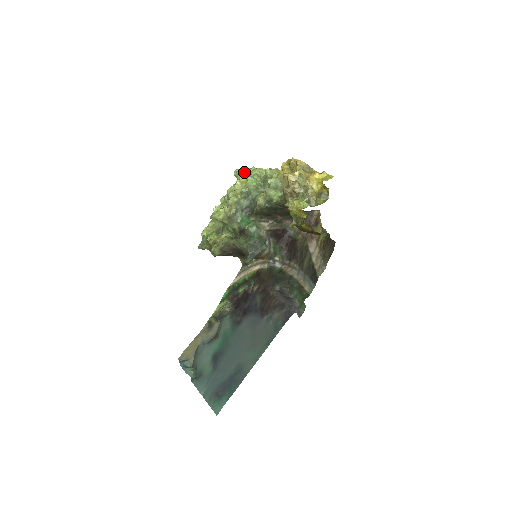
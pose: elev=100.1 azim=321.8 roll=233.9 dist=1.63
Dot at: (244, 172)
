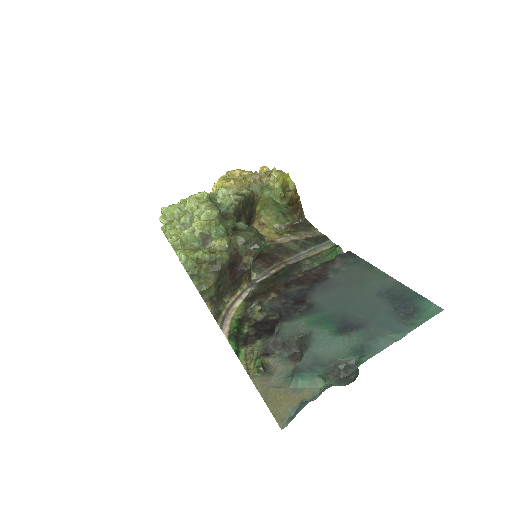
Dot at: (175, 205)
